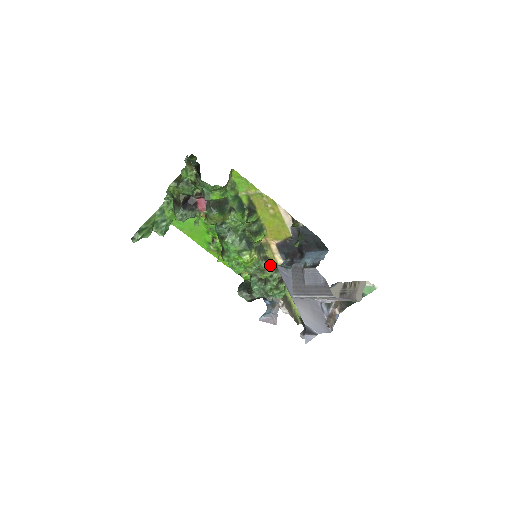
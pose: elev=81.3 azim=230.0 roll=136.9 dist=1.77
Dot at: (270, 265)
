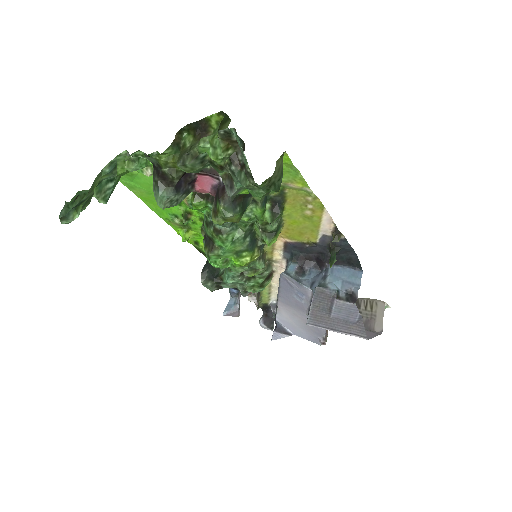
Dot at: (264, 262)
